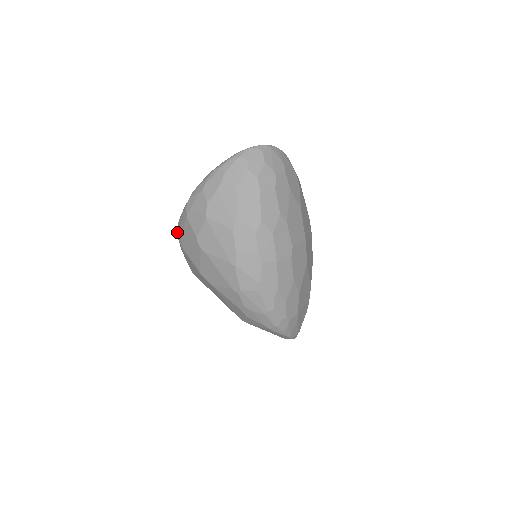
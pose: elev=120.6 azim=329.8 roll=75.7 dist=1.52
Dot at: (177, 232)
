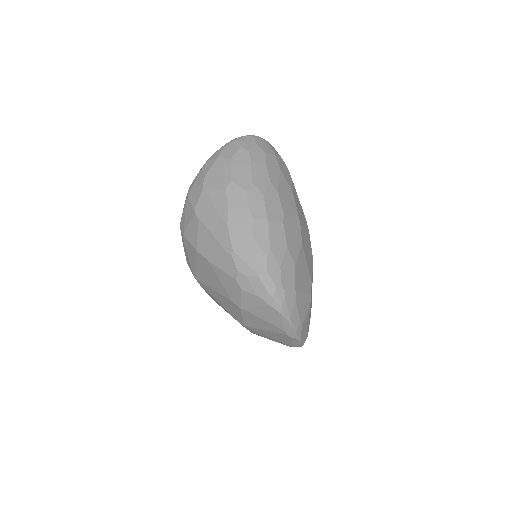
Dot at: (180, 224)
